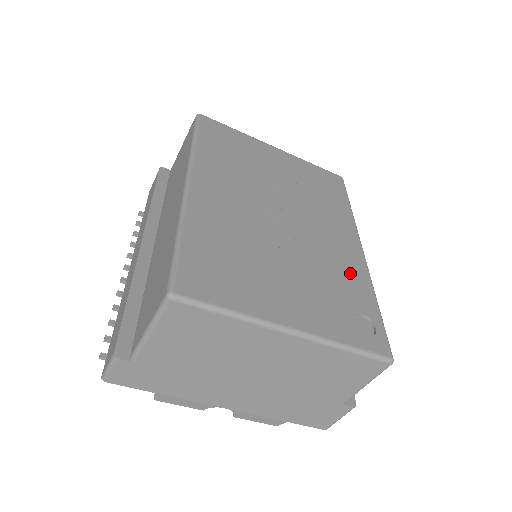
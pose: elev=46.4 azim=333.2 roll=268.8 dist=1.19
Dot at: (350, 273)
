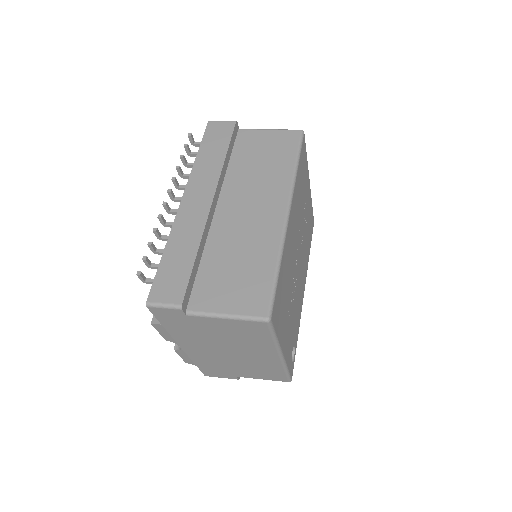
Dot at: (299, 313)
